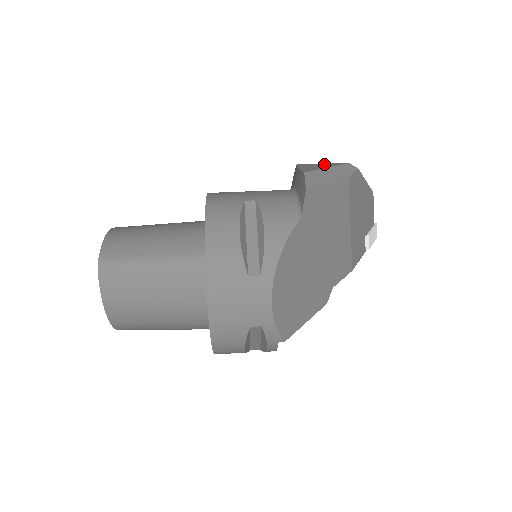
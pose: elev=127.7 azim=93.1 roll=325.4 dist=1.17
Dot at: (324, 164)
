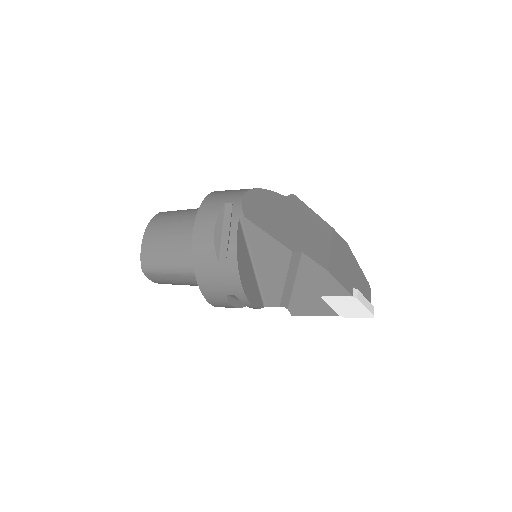
Dot at: occluded
